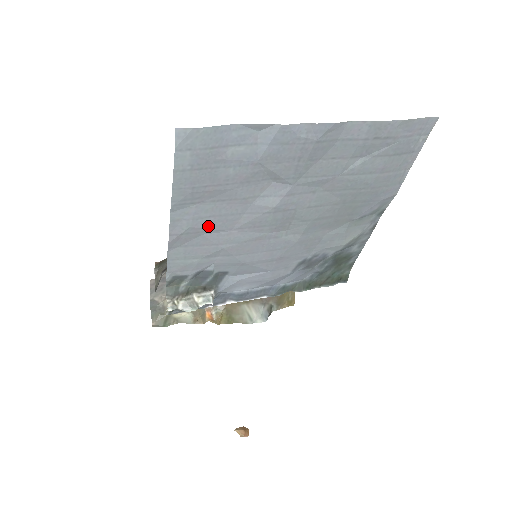
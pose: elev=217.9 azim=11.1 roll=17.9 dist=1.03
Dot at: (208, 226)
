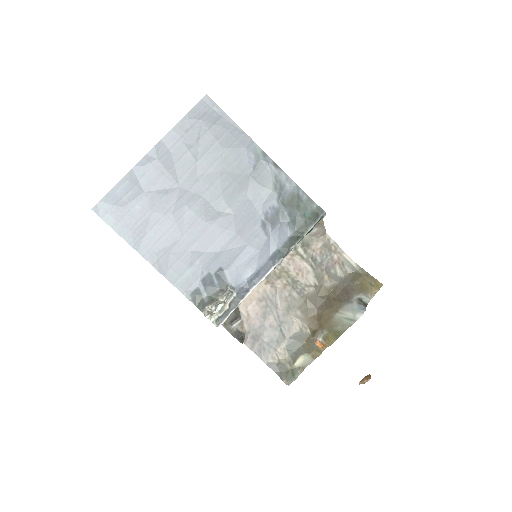
Dot at: (166, 245)
